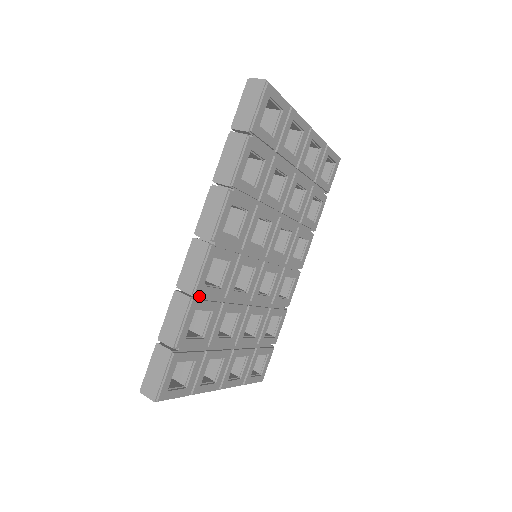
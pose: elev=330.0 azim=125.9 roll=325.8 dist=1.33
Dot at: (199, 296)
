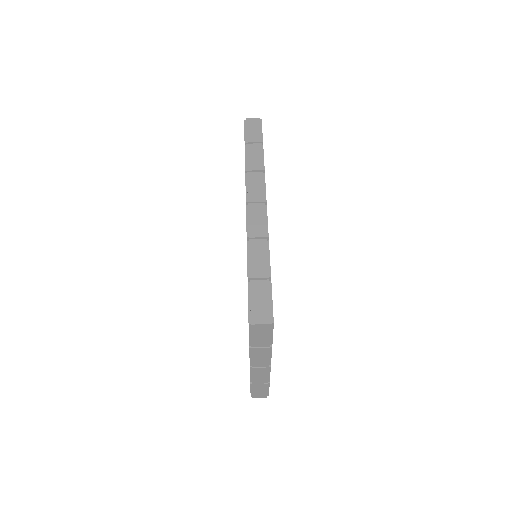
Dot at: occluded
